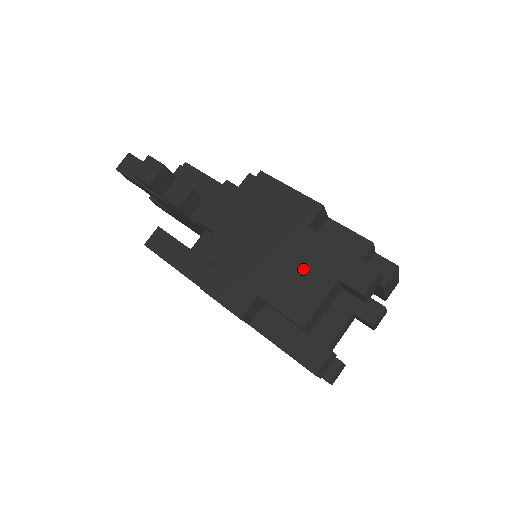
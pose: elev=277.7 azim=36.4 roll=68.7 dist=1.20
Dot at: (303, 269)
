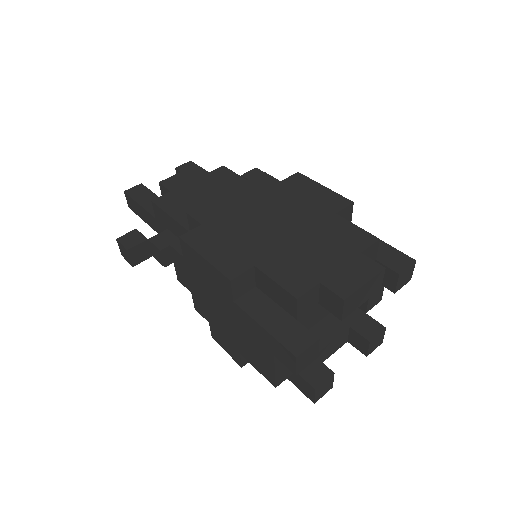
Dot at: (250, 340)
